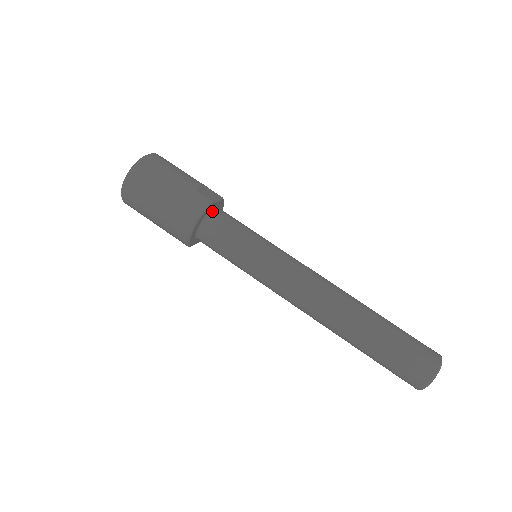
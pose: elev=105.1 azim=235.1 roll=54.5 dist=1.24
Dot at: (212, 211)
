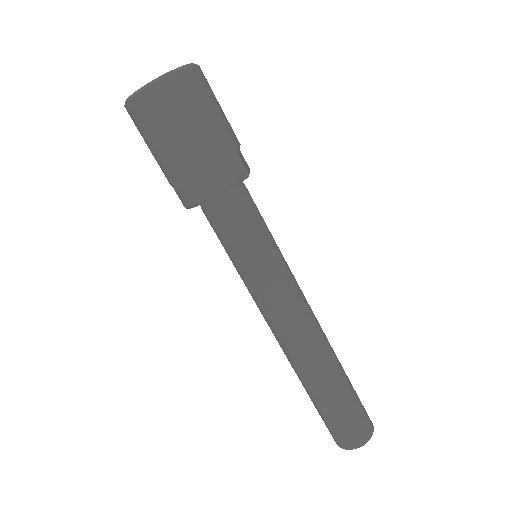
Dot at: occluded
